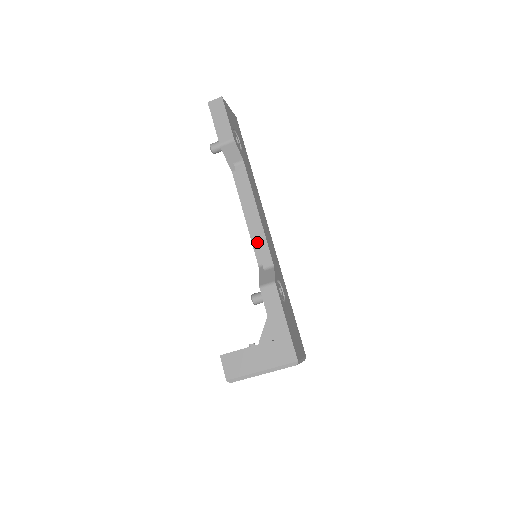
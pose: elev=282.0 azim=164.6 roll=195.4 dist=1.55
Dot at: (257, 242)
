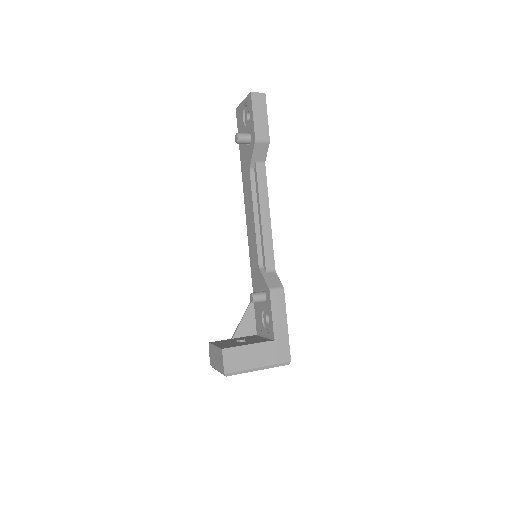
Dot at: (264, 244)
